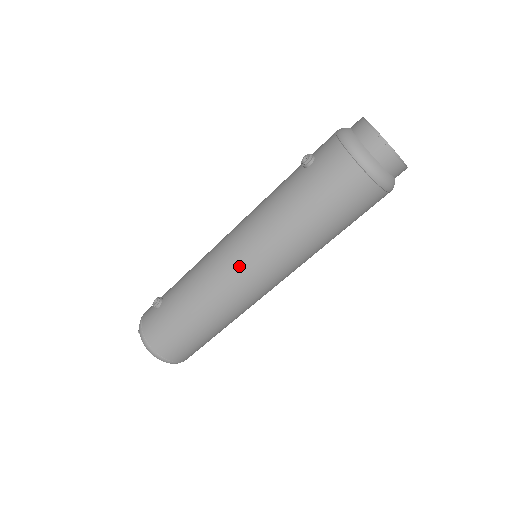
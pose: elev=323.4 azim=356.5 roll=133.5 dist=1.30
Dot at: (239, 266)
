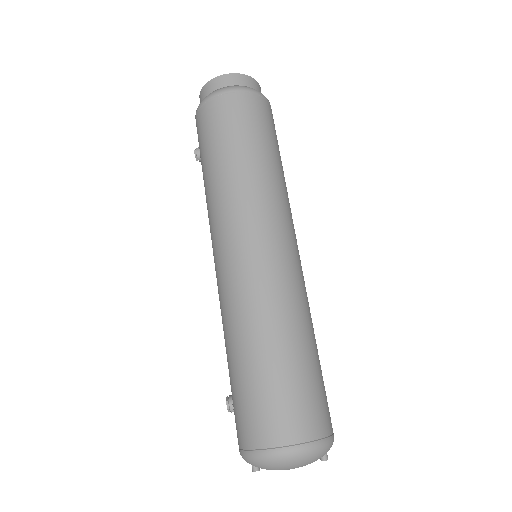
Dot at: (228, 255)
